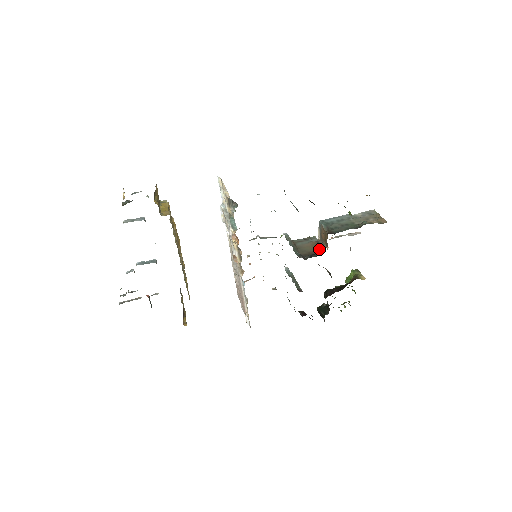
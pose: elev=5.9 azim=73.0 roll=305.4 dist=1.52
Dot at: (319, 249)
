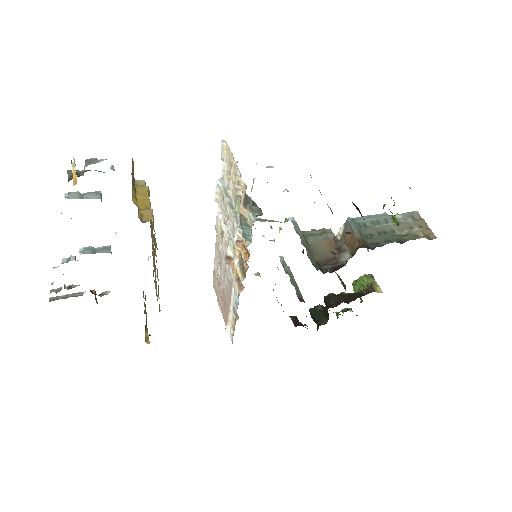
Dot at: (339, 255)
